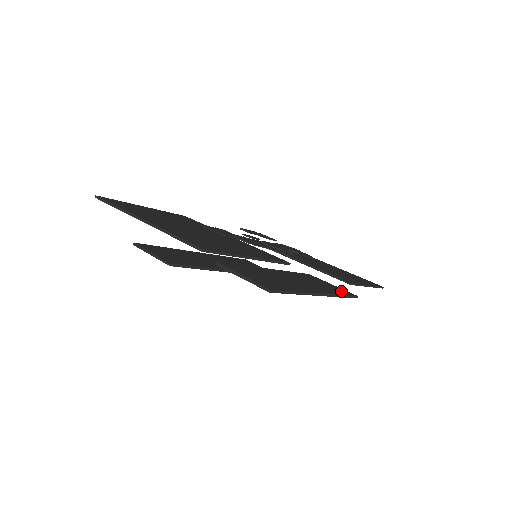
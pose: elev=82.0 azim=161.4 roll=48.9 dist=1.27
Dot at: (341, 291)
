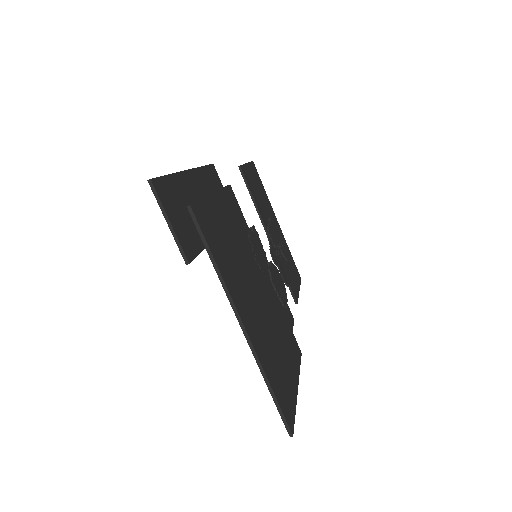
Dot at: (290, 317)
